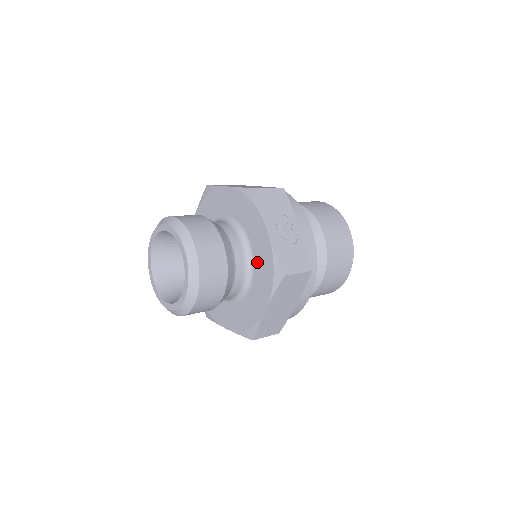
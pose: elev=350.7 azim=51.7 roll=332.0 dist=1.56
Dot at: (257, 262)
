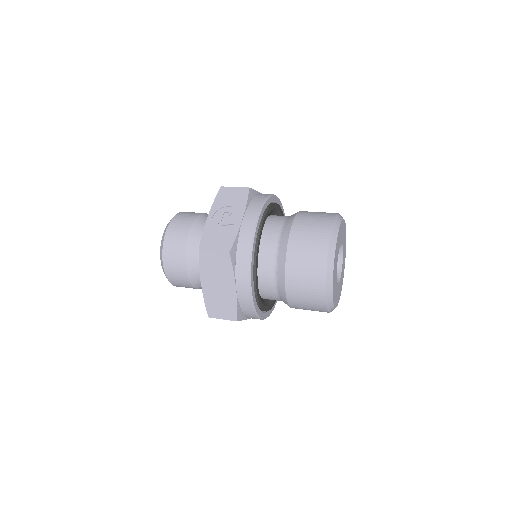
Dot at: occluded
